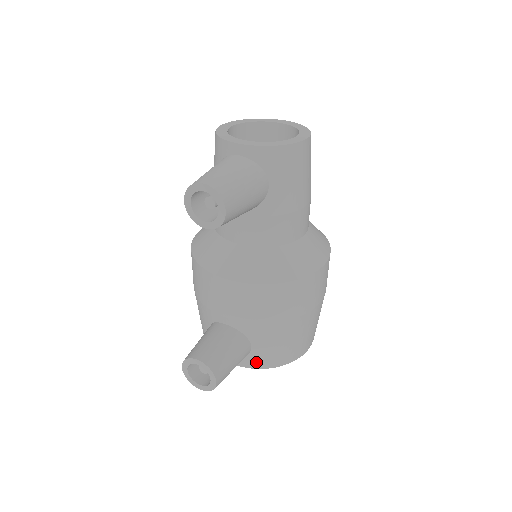
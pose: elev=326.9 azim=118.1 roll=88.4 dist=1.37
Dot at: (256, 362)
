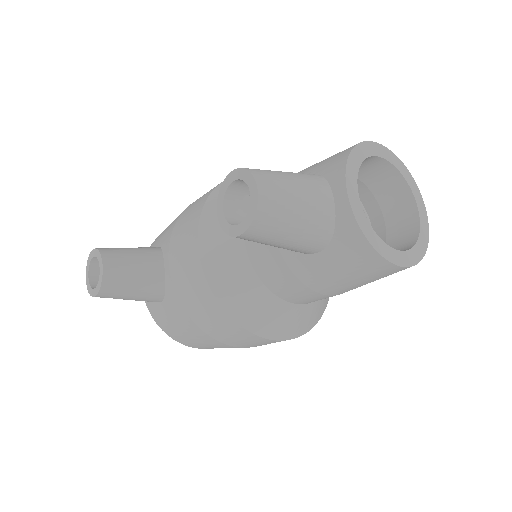
Dot at: (154, 311)
